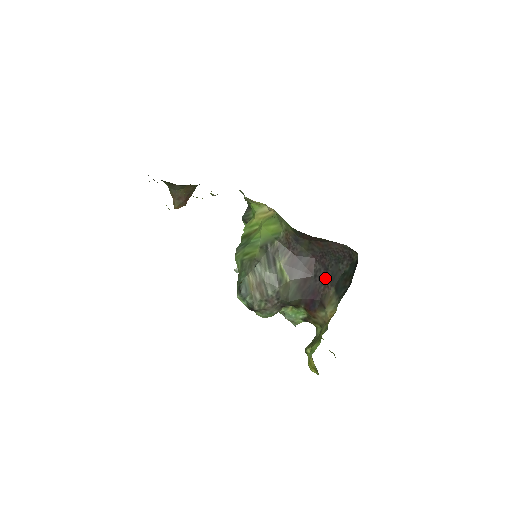
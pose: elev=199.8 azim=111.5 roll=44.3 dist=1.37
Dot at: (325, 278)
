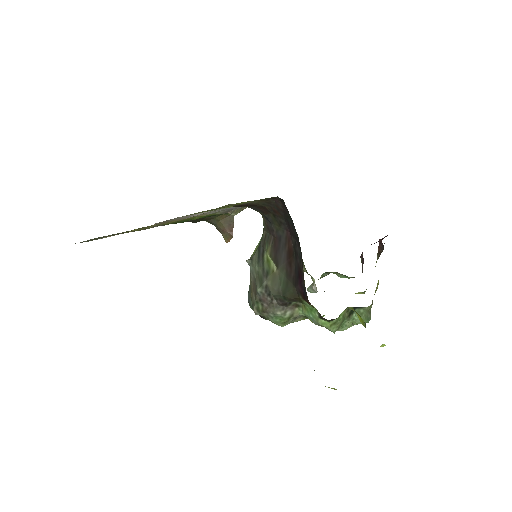
Dot at: (300, 251)
